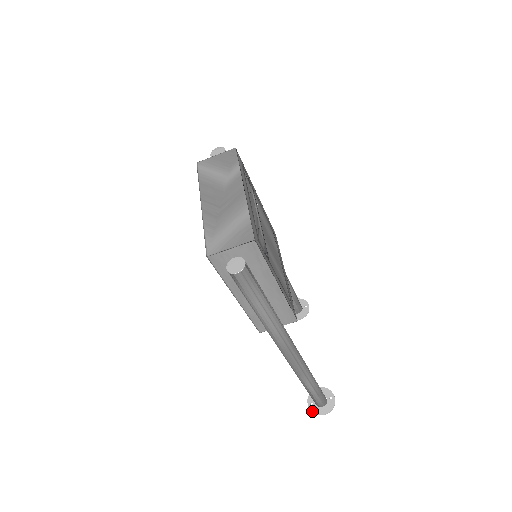
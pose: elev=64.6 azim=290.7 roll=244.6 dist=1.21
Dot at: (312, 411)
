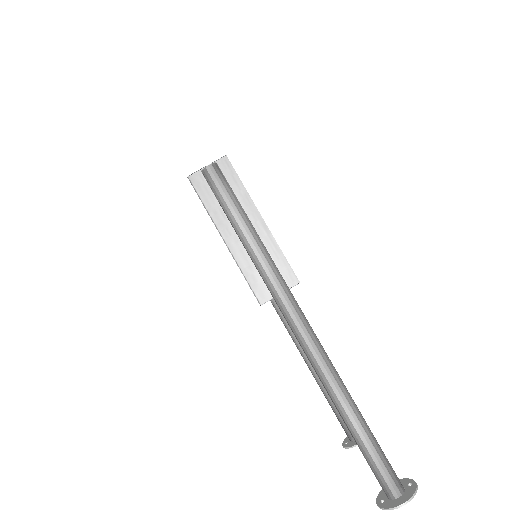
Dot at: (384, 507)
